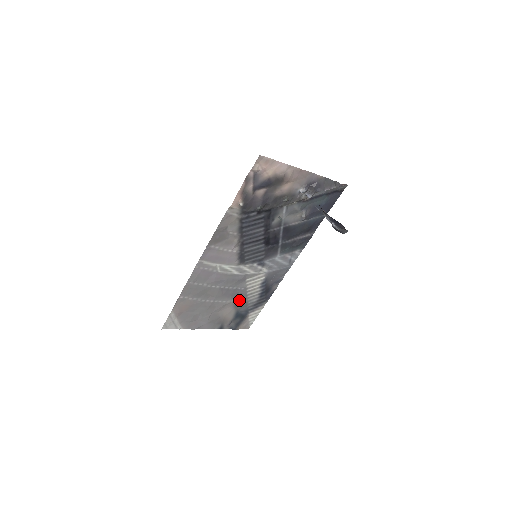
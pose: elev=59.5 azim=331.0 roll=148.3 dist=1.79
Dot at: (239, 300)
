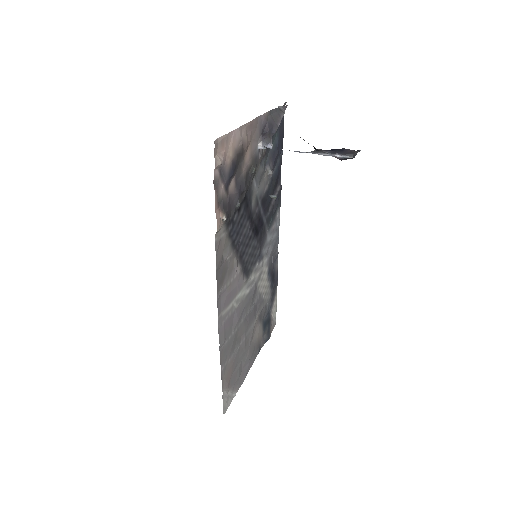
Dot at: (260, 311)
